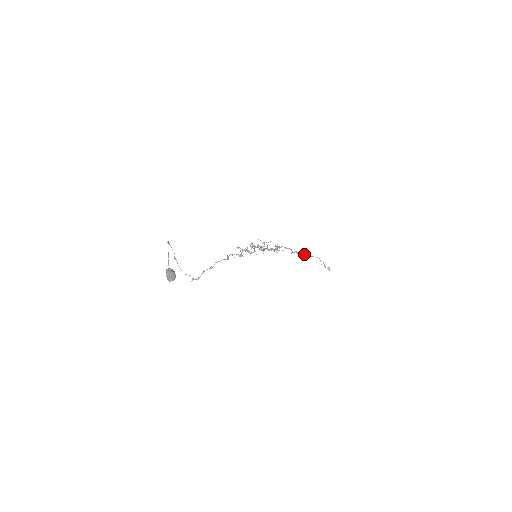
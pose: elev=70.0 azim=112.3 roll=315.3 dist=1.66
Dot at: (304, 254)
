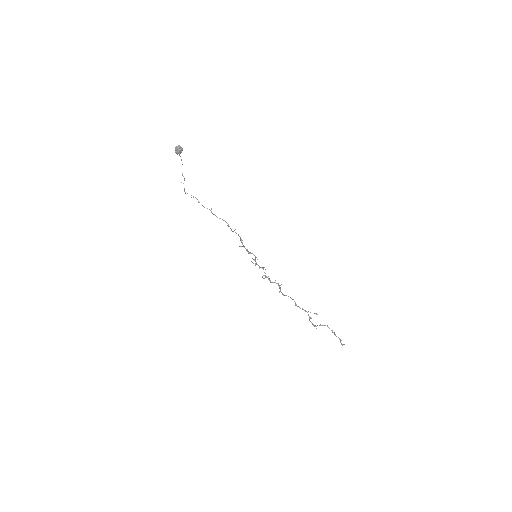
Dot at: occluded
